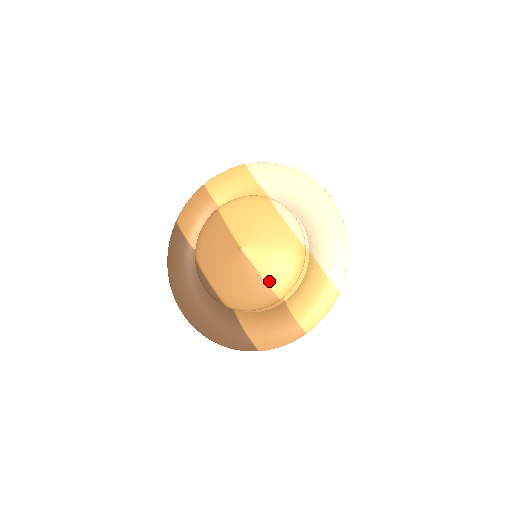
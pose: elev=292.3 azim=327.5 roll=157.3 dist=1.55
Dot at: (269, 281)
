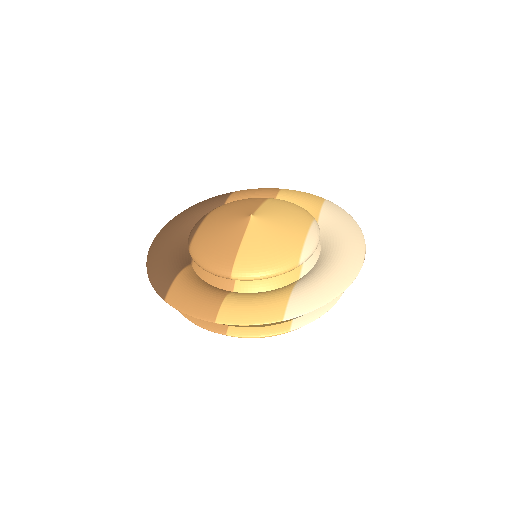
Dot at: (241, 253)
